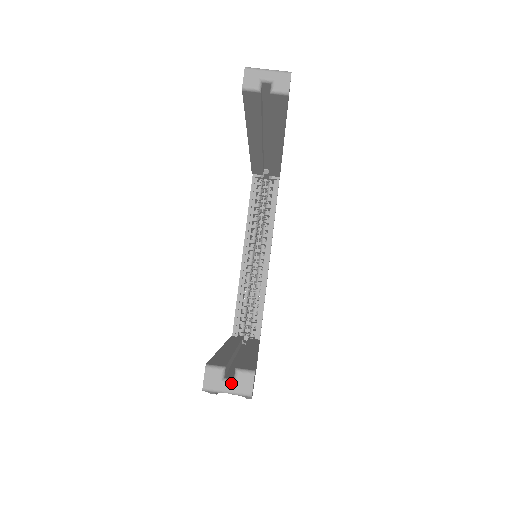
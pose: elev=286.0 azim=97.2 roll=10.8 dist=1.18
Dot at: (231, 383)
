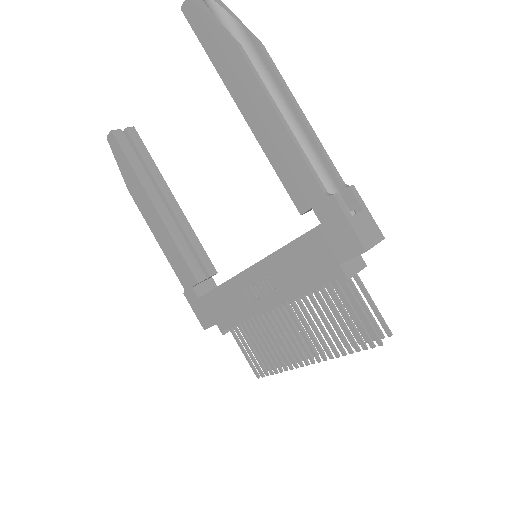
Dot at: occluded
